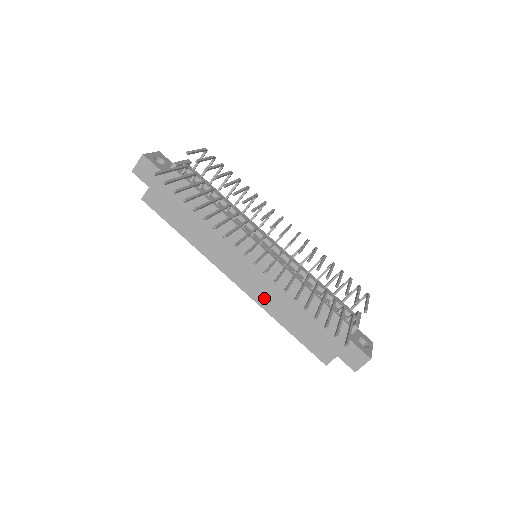
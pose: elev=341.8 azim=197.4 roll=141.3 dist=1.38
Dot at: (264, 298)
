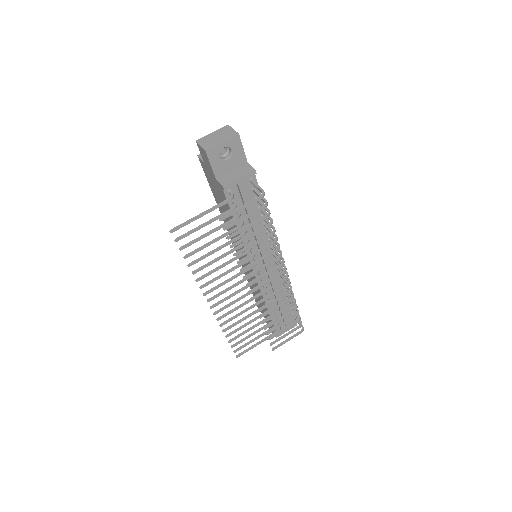
Dot at: occluded
